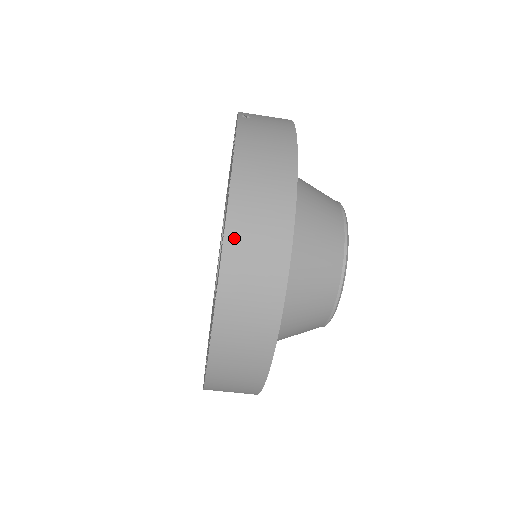
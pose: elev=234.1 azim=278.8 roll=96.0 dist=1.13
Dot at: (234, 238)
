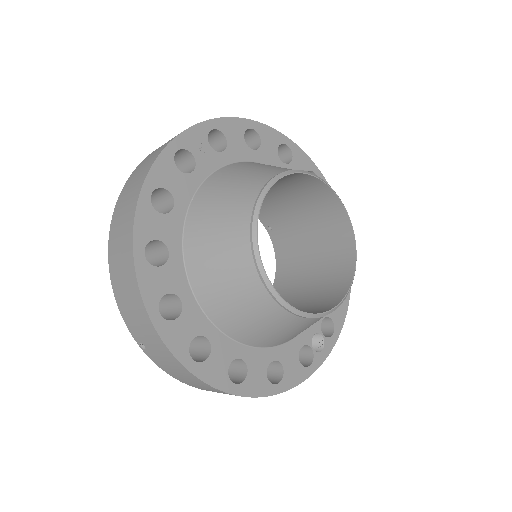
Dot at: occluded
